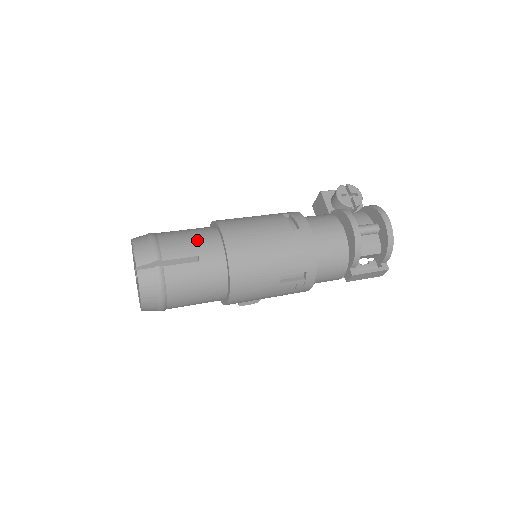
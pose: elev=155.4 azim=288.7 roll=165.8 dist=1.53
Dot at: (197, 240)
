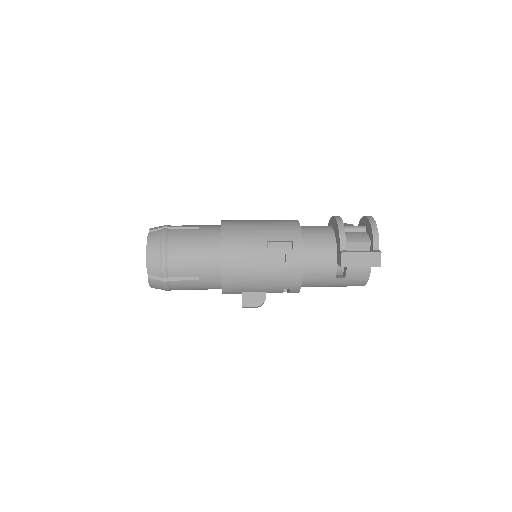
Dot at: occluded
